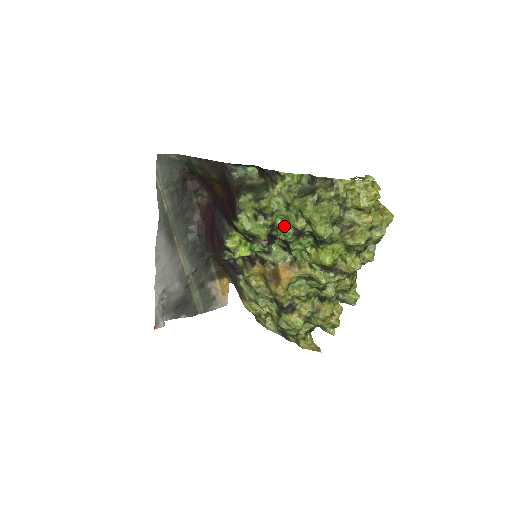
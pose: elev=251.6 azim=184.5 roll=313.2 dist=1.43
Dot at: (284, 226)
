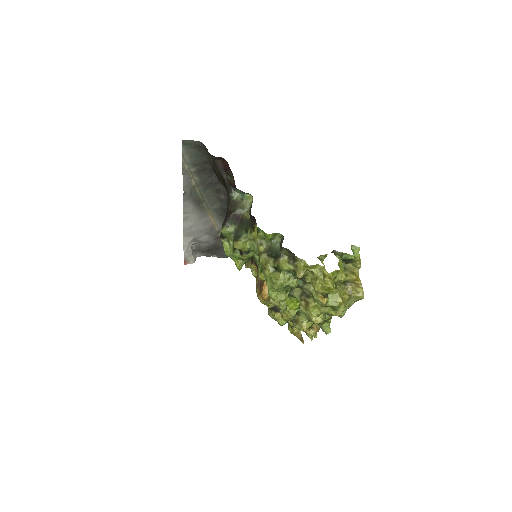
Dot at: occluded
